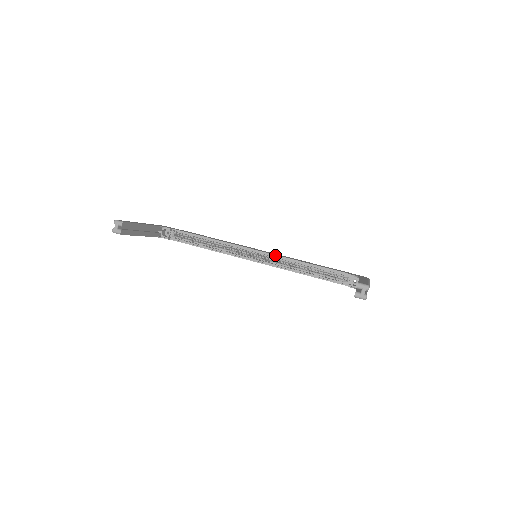
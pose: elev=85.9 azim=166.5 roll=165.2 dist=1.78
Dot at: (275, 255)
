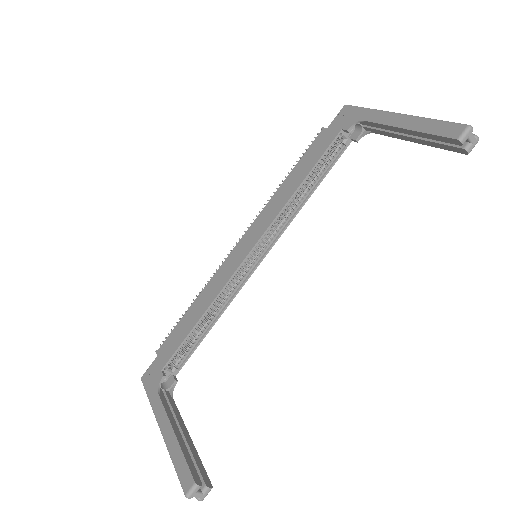
Dot at: (268, 228)
